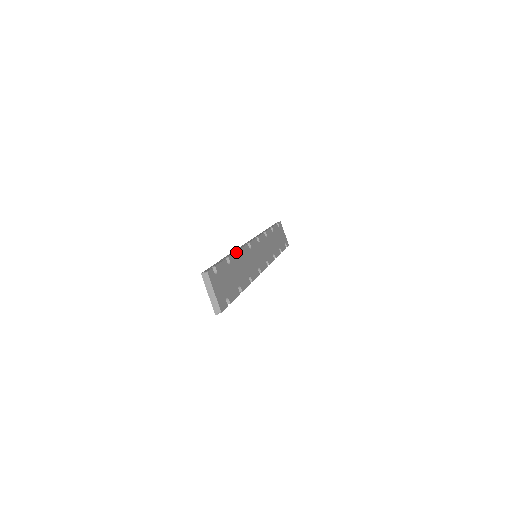
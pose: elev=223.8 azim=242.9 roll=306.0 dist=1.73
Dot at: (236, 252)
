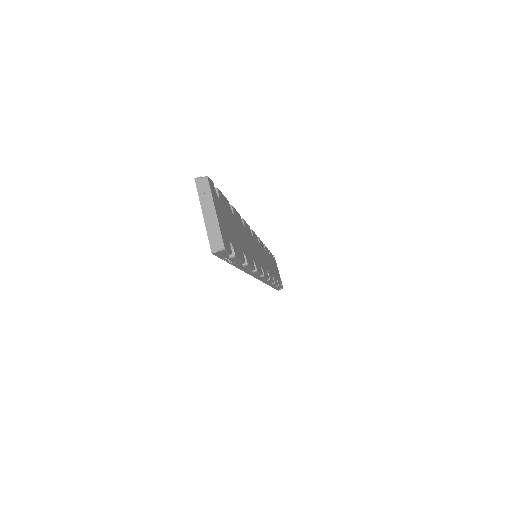
Dot at: (239, 214)
